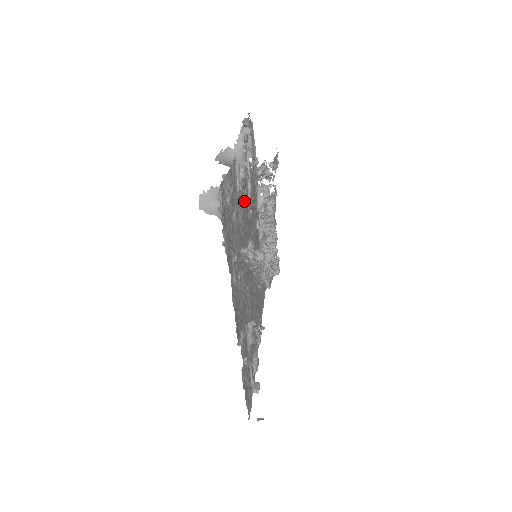
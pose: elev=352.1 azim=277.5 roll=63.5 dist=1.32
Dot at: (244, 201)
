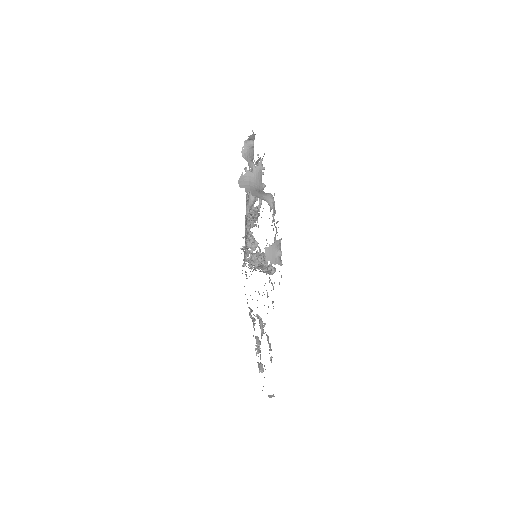
Dot at: occluded
